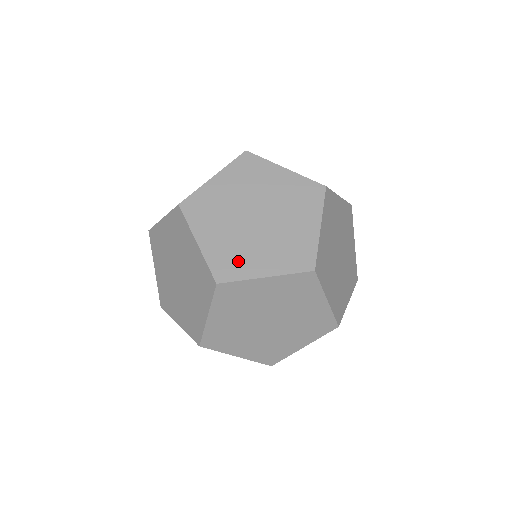
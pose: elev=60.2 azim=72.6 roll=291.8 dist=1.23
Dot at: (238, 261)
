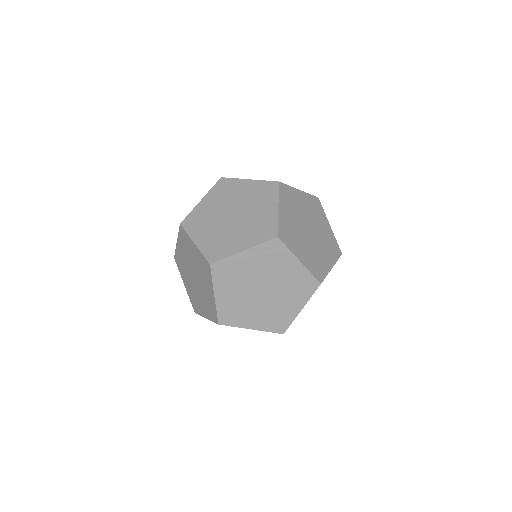
Dot at: occluded
